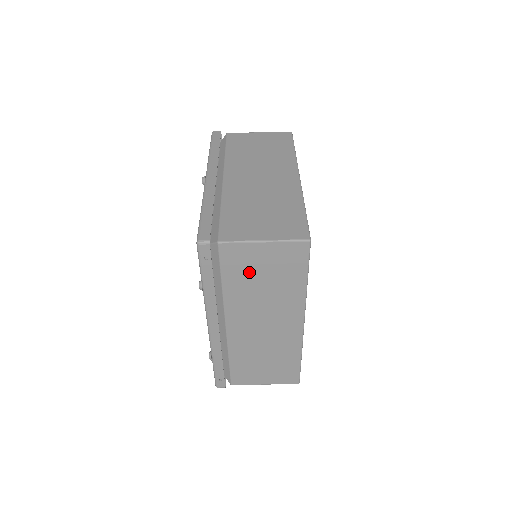
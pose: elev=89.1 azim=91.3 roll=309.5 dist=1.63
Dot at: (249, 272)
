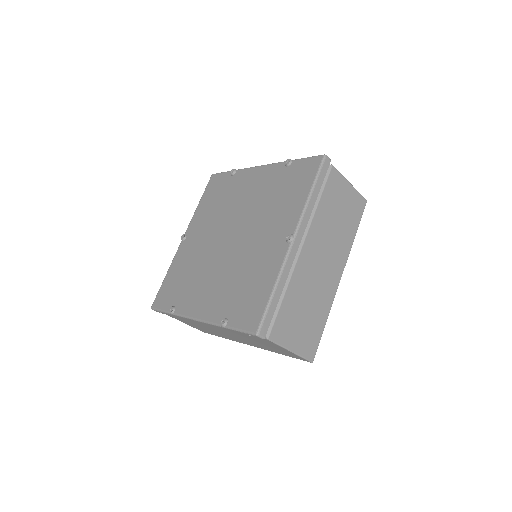
Dot at: (261, 342)
